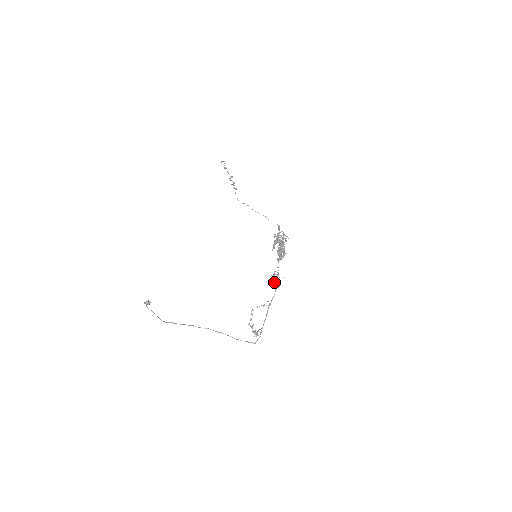
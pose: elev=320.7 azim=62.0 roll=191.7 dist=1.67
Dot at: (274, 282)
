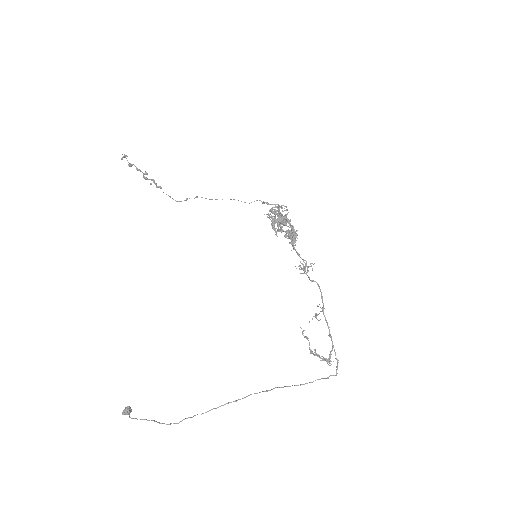
Dot at: occluded
